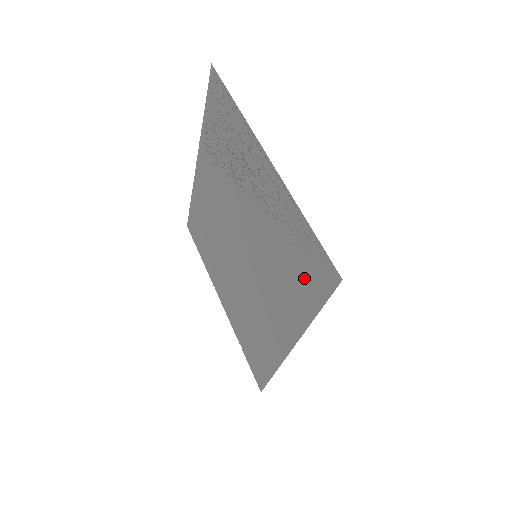
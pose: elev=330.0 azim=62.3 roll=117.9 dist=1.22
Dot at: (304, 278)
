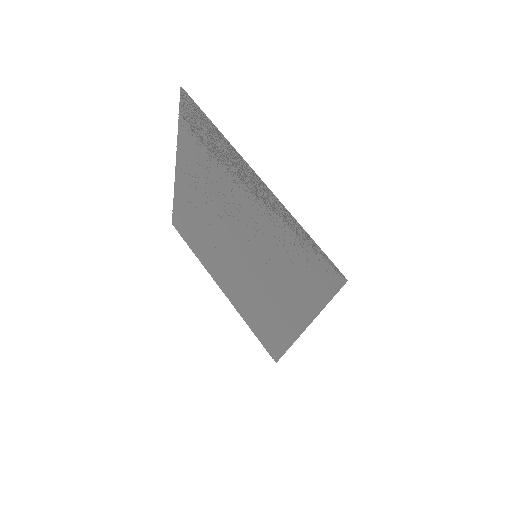
Dot at: (309, 277)
